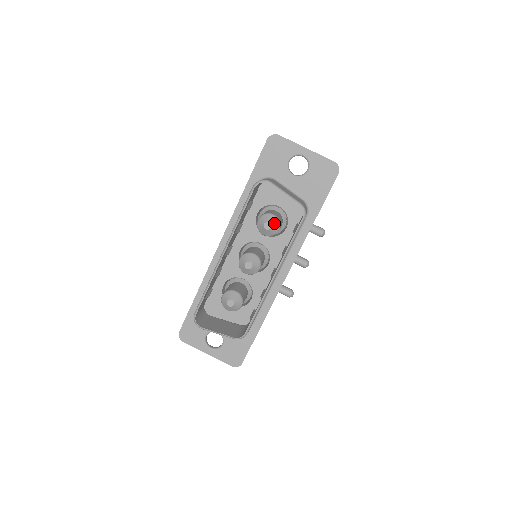
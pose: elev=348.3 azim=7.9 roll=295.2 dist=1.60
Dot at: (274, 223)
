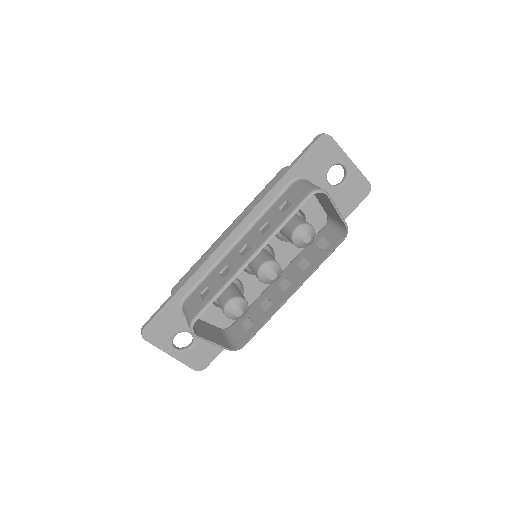
Dot at: (313, 237)
